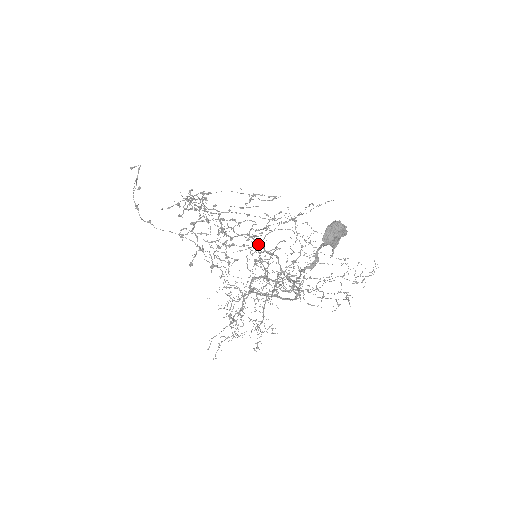
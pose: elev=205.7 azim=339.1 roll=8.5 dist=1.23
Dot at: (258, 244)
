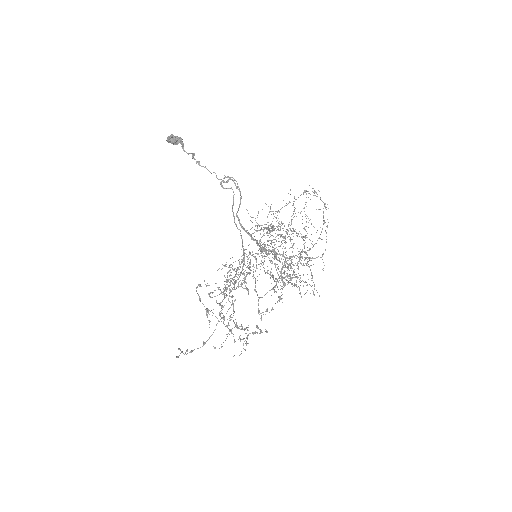
Dot at: occluded
